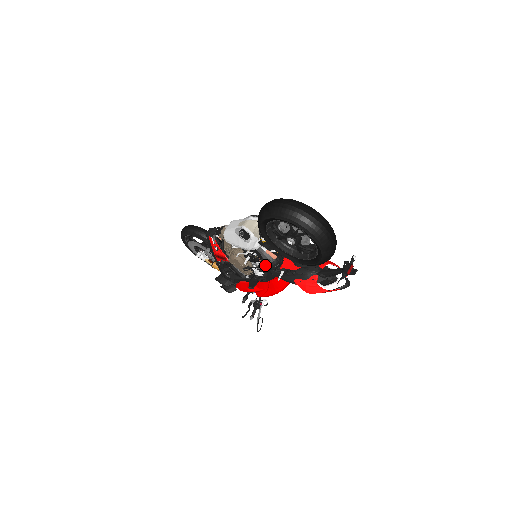
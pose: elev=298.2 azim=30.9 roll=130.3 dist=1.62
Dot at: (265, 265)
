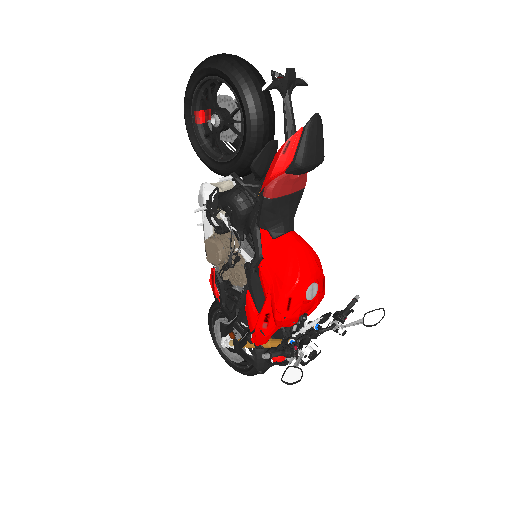
Dot at: (231, 213)
